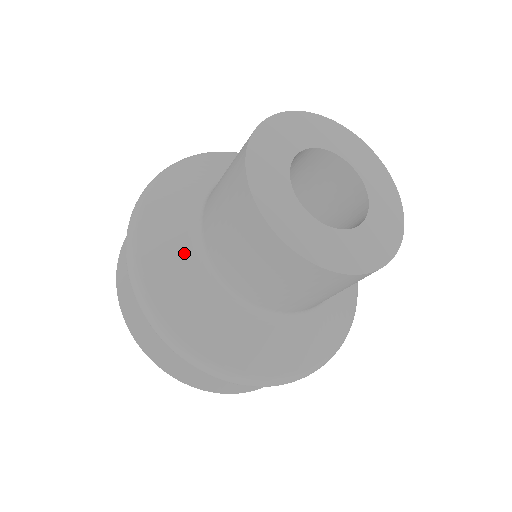
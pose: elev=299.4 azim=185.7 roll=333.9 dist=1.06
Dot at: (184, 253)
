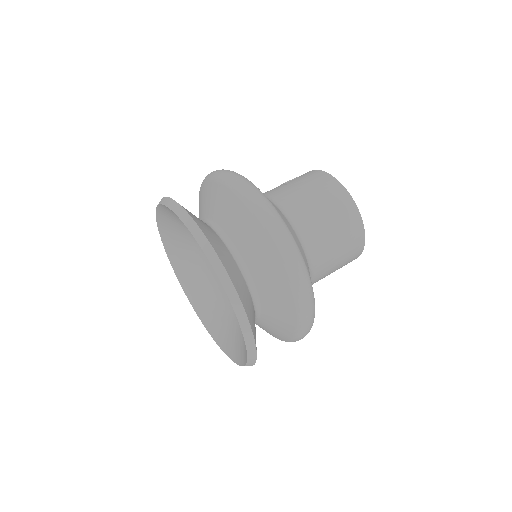
Dot at: (281, 213)
